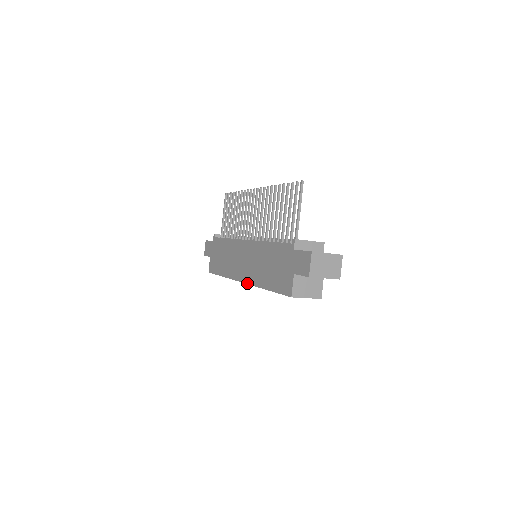
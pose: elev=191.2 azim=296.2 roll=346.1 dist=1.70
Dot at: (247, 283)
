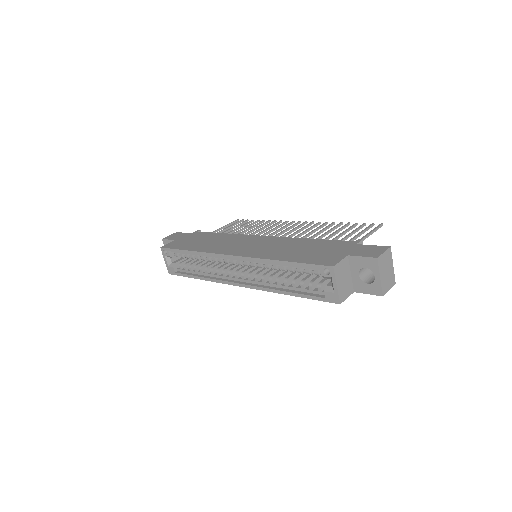
Dot at: (243, 255)
